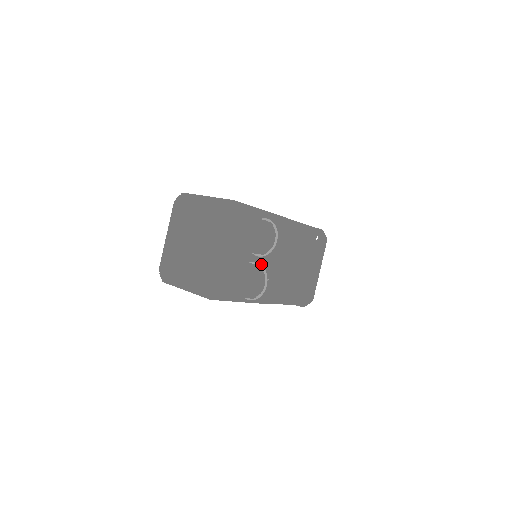
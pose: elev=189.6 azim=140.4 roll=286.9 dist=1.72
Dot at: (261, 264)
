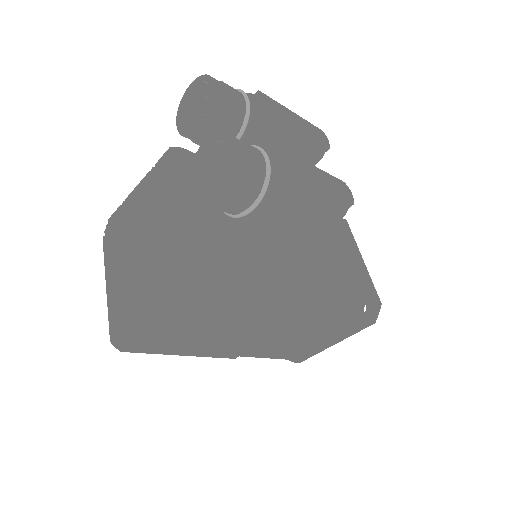
Dot at: occluded
